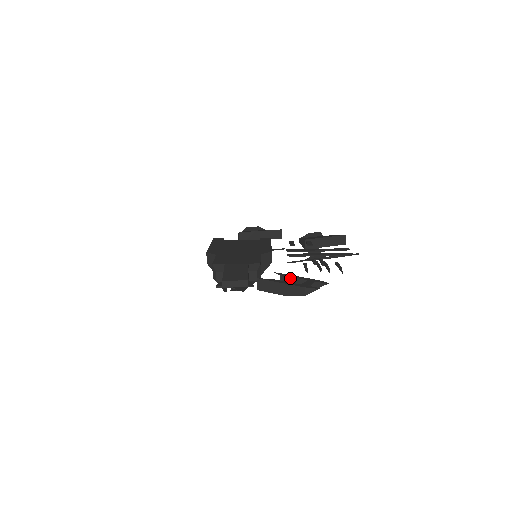
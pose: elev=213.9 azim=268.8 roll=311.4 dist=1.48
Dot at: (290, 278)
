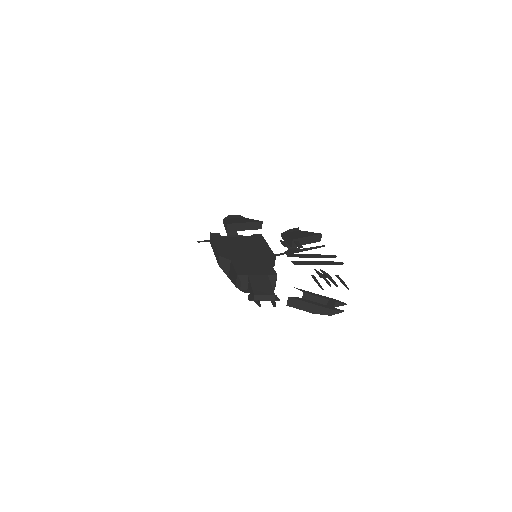
Dot at: (313, 296)
